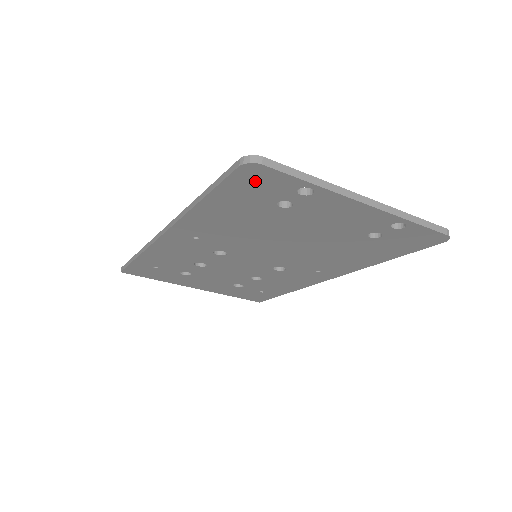
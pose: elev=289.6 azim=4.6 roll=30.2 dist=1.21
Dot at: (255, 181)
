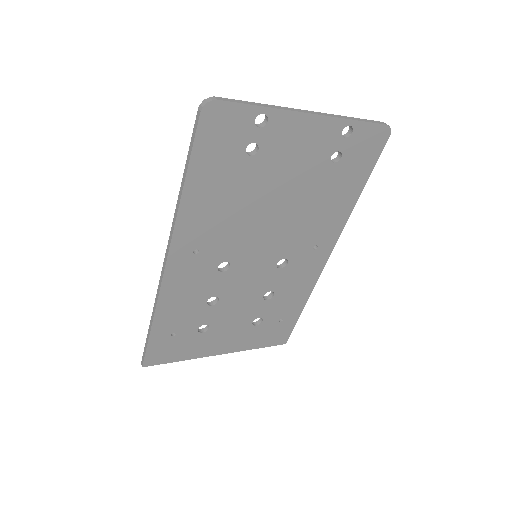
Dot at: (219, 127)
